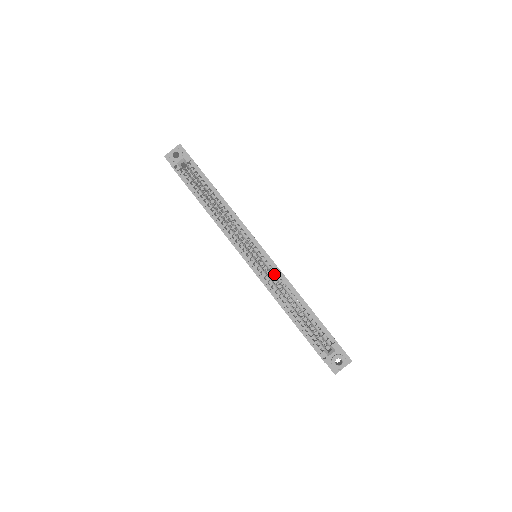
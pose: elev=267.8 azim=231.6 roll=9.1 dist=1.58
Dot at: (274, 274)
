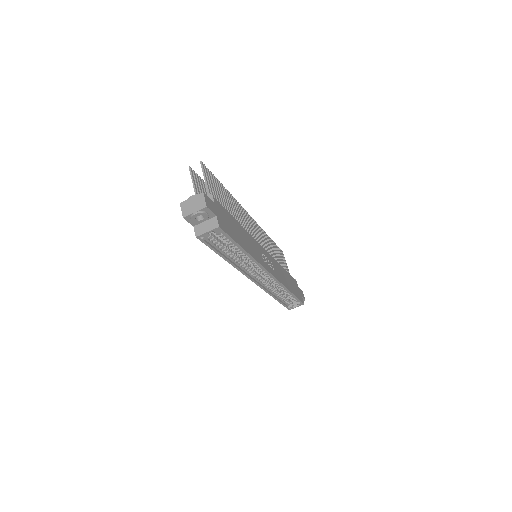
Dot at: (274, 283)
